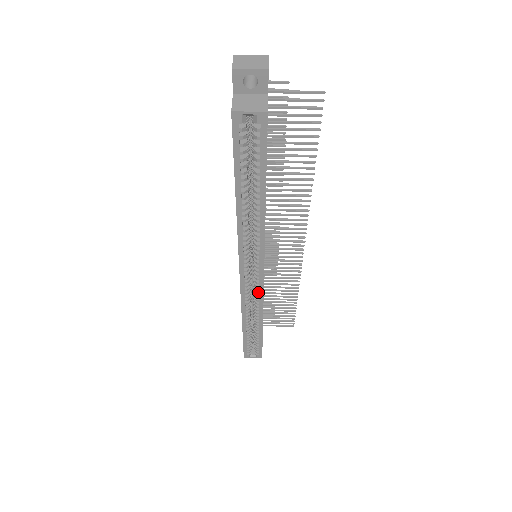
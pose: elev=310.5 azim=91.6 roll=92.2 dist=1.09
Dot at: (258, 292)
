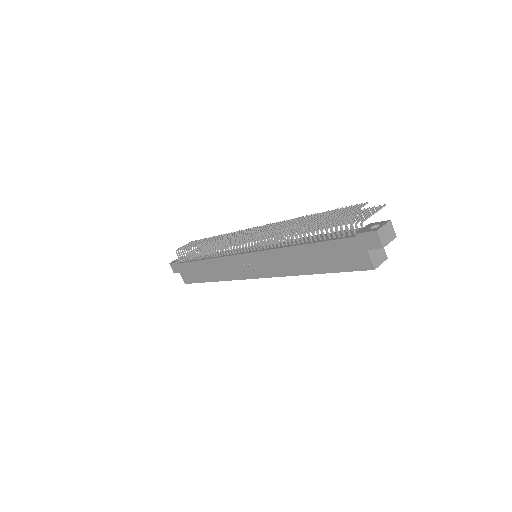
Dot at: occluded
